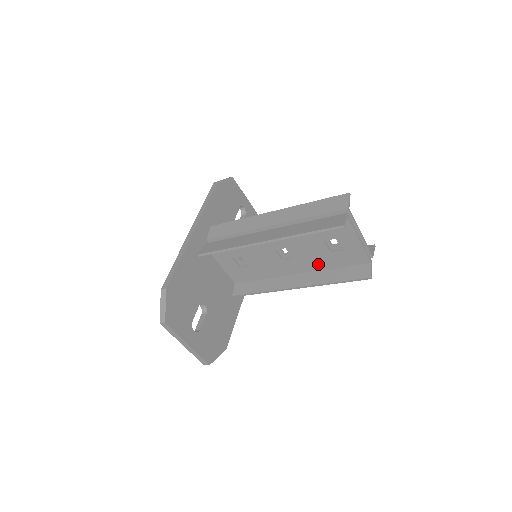
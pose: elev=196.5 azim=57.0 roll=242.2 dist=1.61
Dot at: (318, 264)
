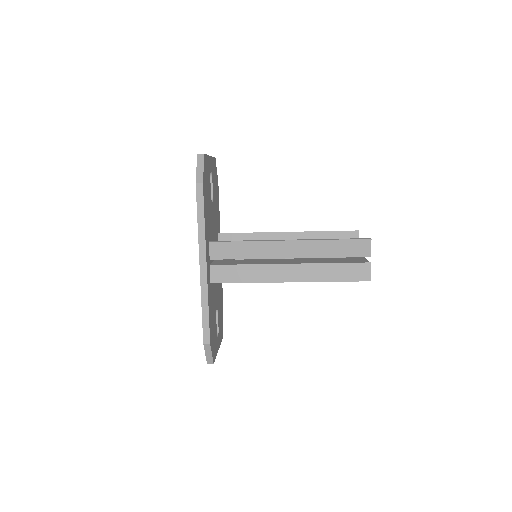
Dot at: occluded
